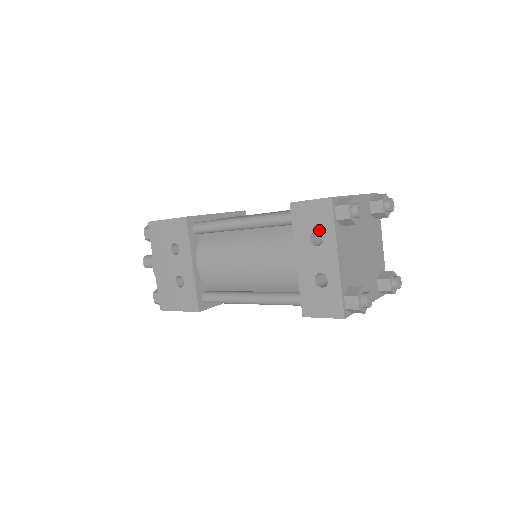
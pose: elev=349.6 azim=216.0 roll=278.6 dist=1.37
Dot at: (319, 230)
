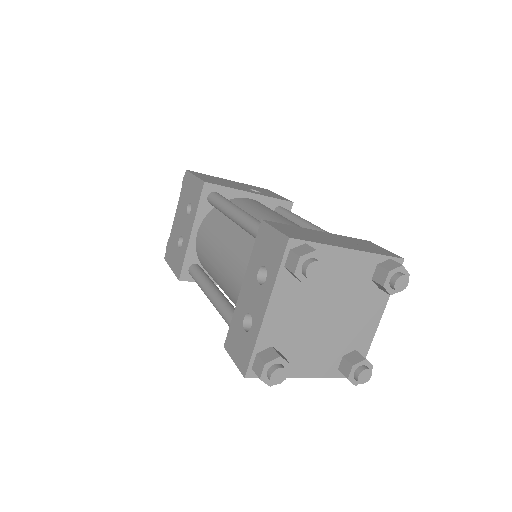
Dot at: (267, 267)
